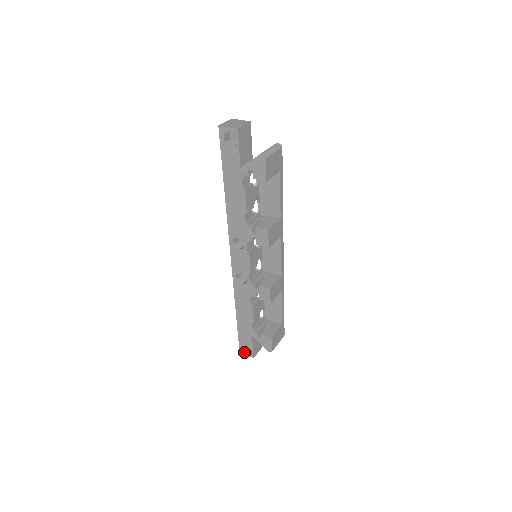
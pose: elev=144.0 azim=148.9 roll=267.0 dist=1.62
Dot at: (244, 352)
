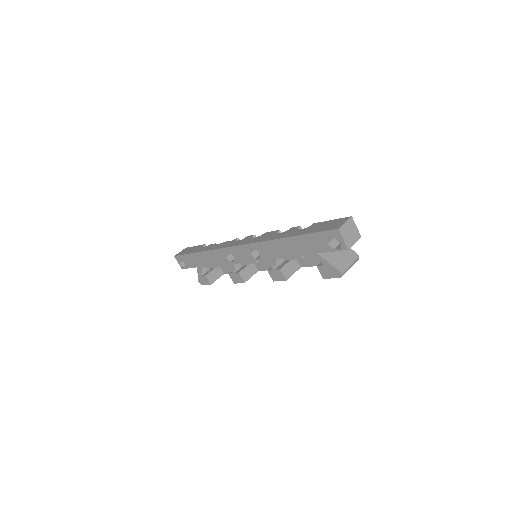
Dot at: (178, 260)
